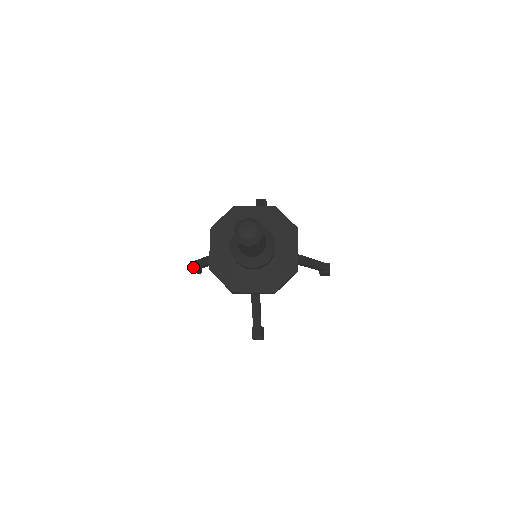
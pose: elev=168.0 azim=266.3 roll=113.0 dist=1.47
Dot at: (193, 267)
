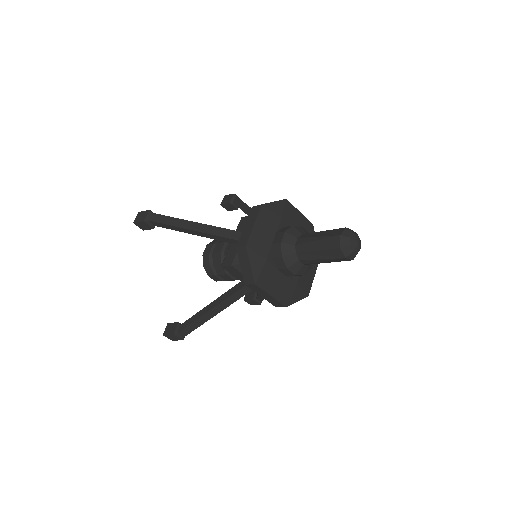
Dot at: (155, 220)
